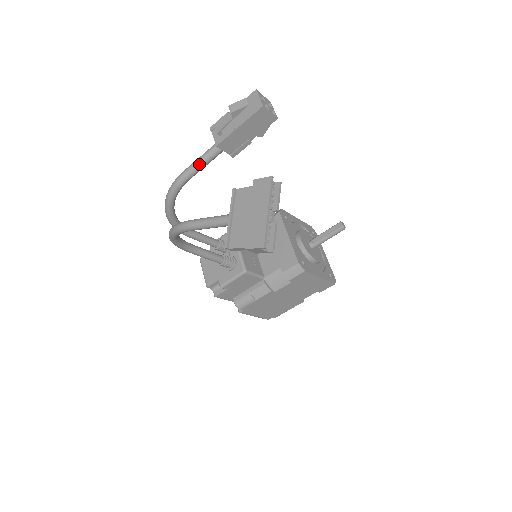
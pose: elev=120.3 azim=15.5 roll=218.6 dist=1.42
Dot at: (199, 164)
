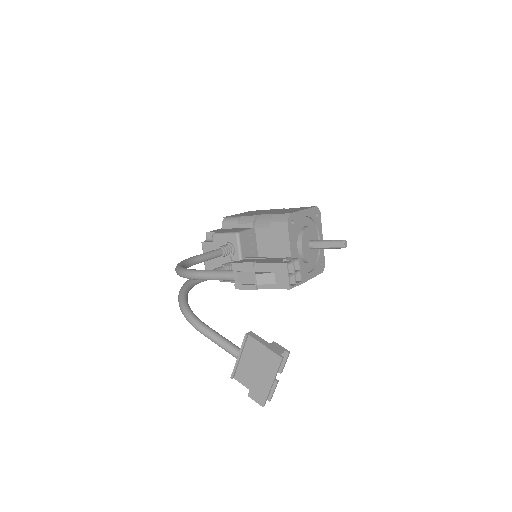
Dot at: (215, 279)
